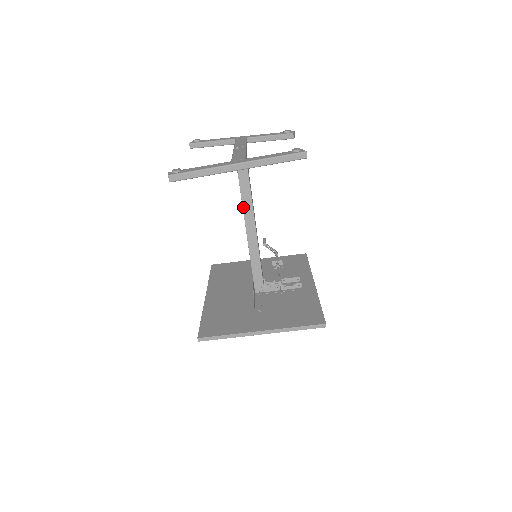
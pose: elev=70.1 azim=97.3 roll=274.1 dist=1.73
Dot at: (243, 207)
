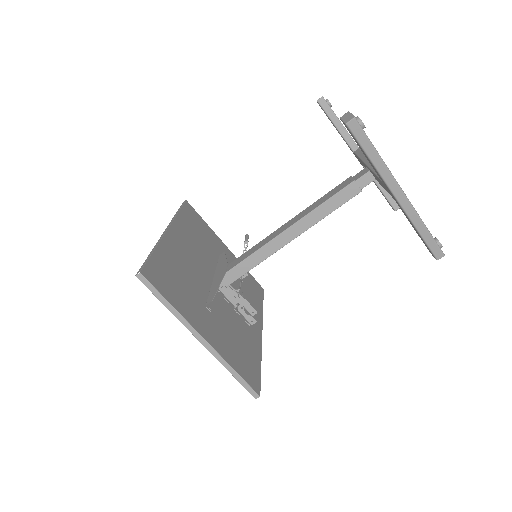
Dot at: (312, 211)
